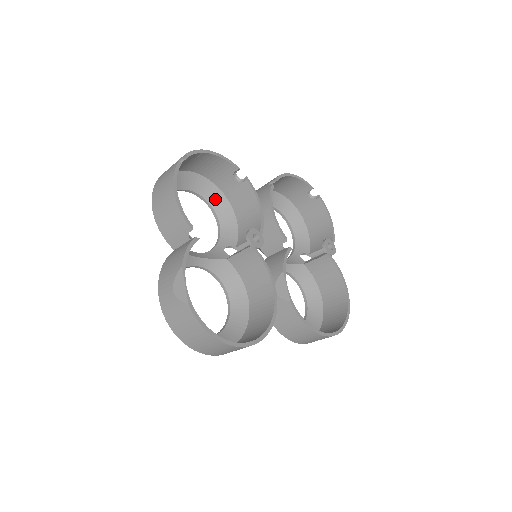
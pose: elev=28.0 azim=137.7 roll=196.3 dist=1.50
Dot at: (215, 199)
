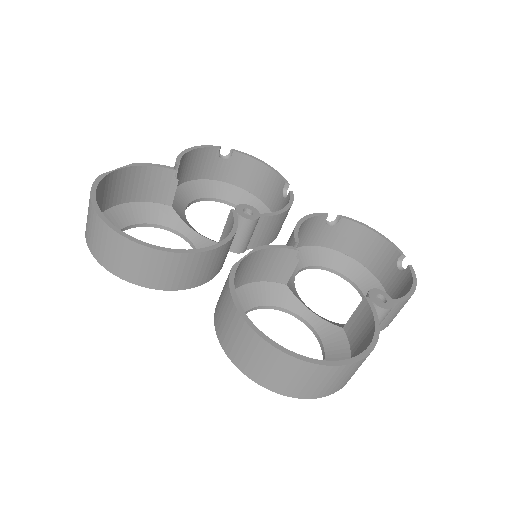
Dot at: occluded
